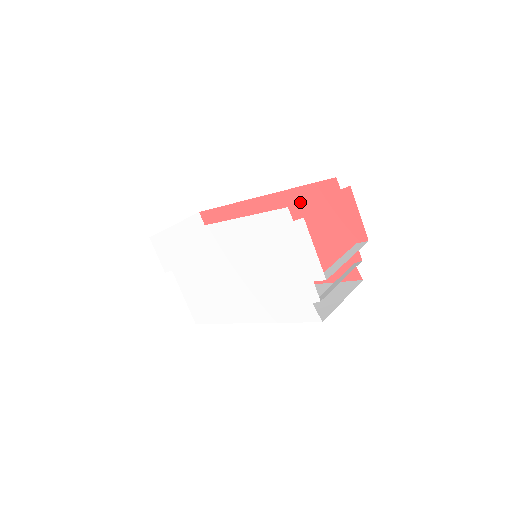
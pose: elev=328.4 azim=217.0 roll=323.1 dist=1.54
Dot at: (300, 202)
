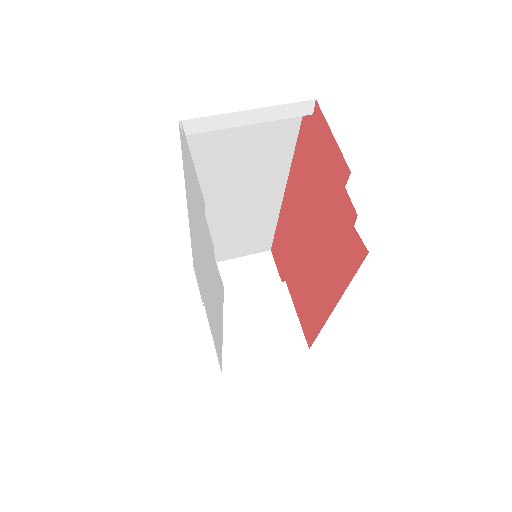
Dot at: (301, 169)
